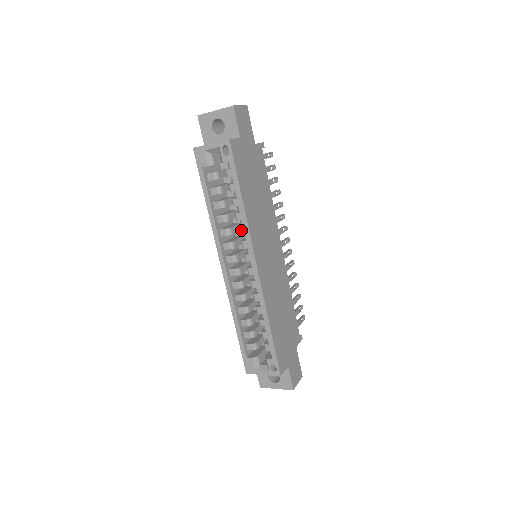
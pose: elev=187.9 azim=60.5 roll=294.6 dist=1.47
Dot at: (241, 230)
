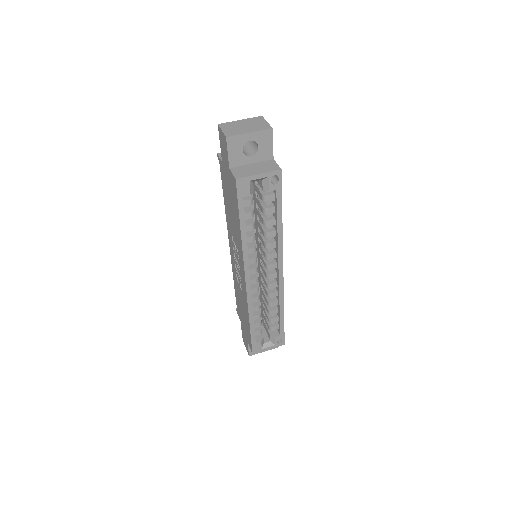
Dot at: (270, 245)
